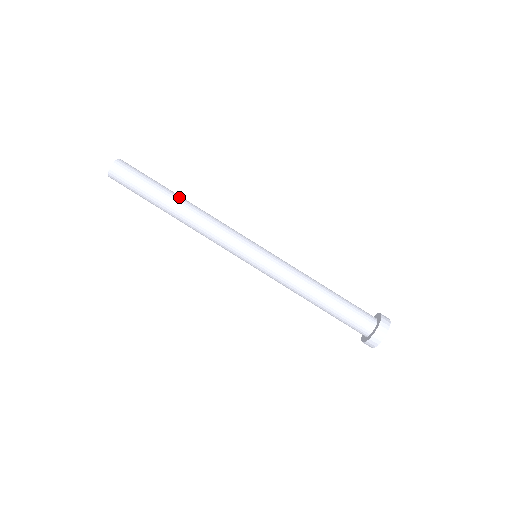
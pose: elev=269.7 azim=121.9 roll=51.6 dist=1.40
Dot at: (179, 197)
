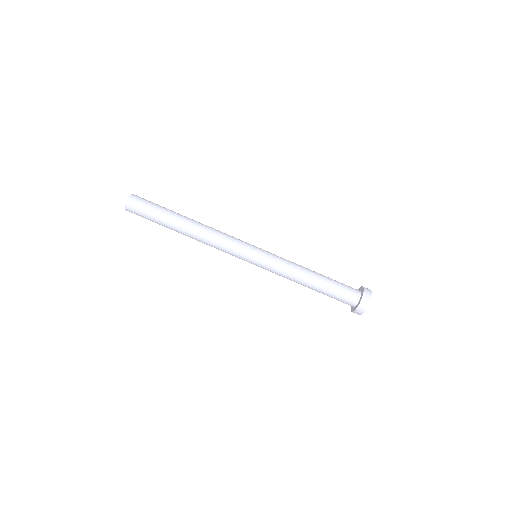
Dot at: (187, 217)
